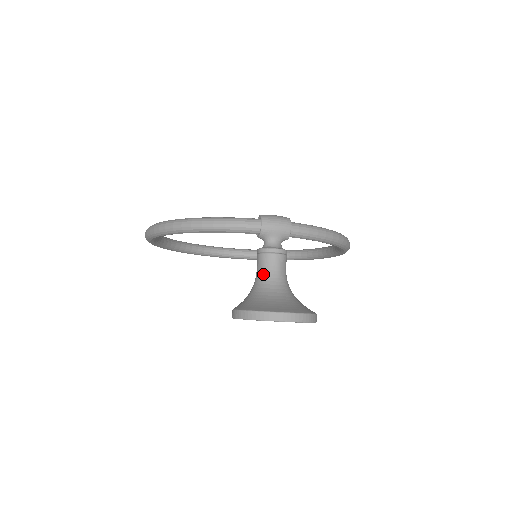
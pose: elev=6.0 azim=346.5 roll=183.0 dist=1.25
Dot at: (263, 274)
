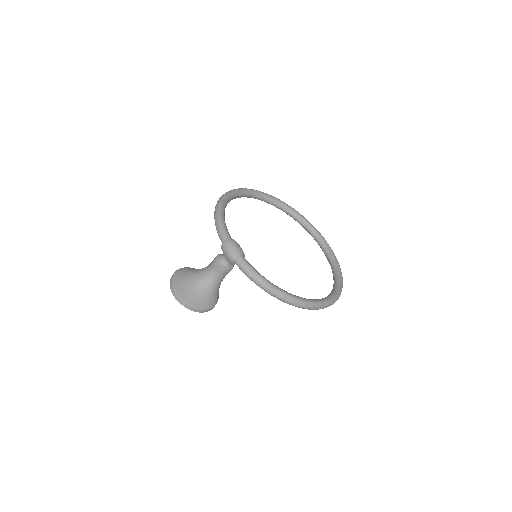
Dot at: (207, 267)
